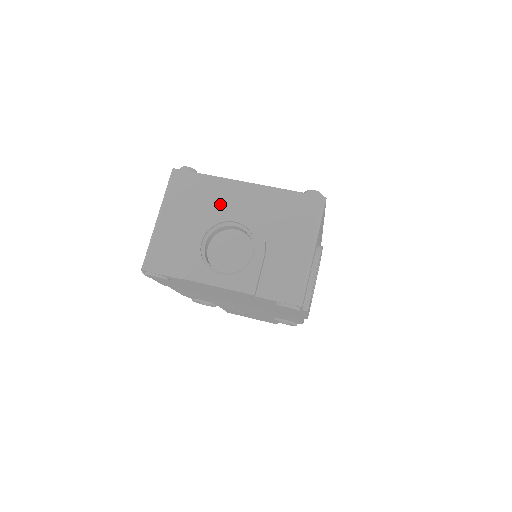
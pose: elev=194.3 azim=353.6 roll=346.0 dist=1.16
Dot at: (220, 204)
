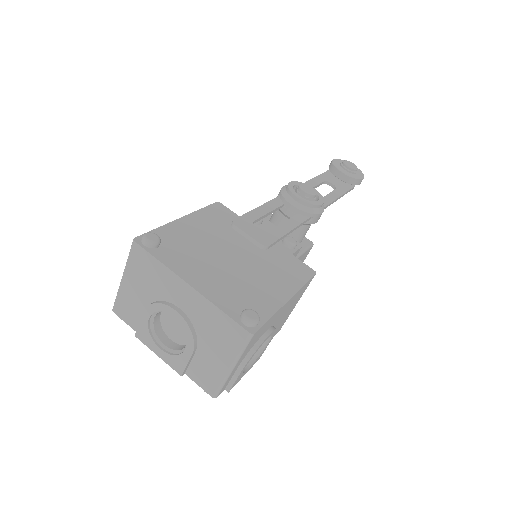
Dot at: (167, 293)
